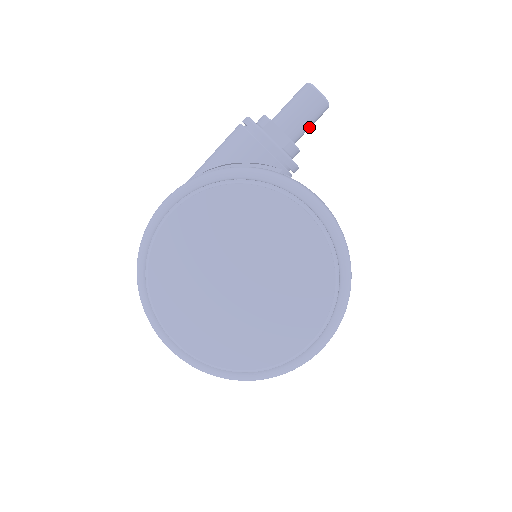
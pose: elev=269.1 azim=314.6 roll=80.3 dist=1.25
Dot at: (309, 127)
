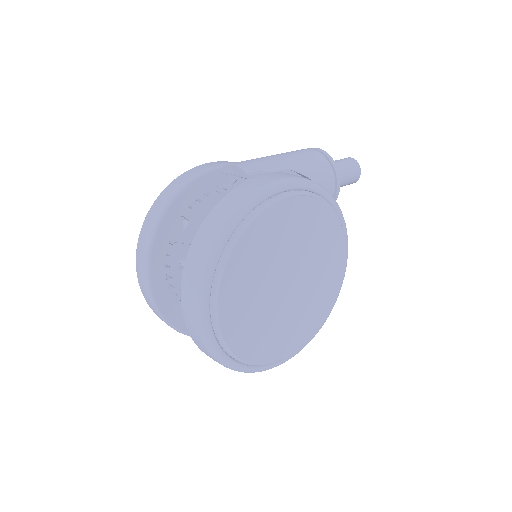
Dot at: occluded
